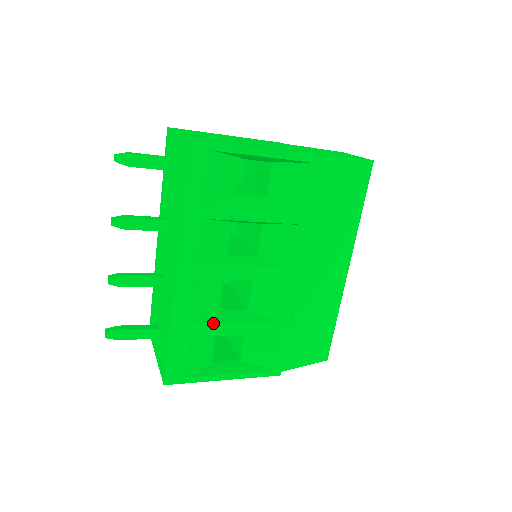
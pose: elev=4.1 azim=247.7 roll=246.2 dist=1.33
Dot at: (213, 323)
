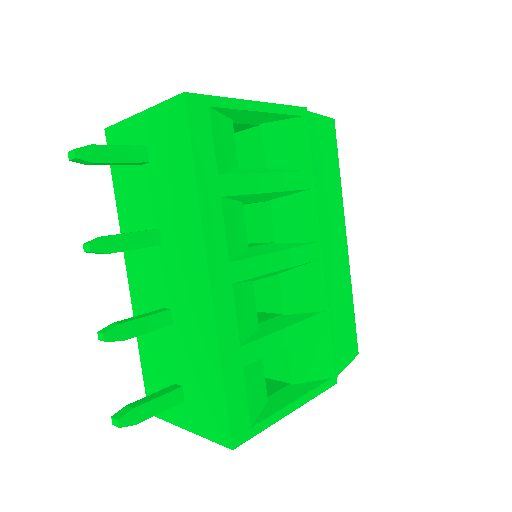
Dot at: (262, 337)
